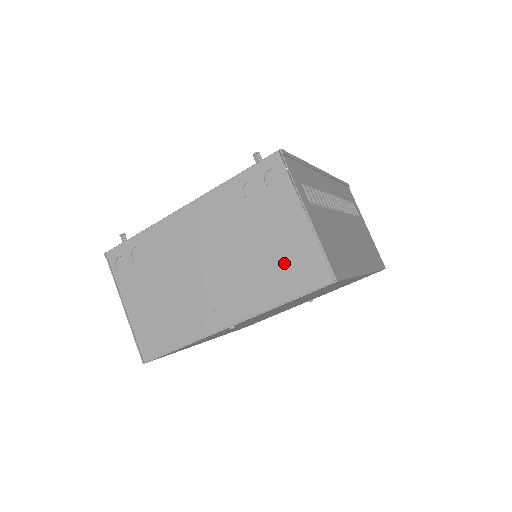
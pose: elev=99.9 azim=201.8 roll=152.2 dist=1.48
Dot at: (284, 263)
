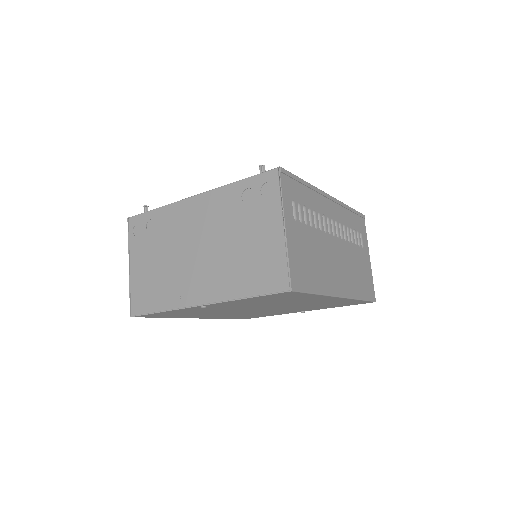
Dot at: (256, 264)
